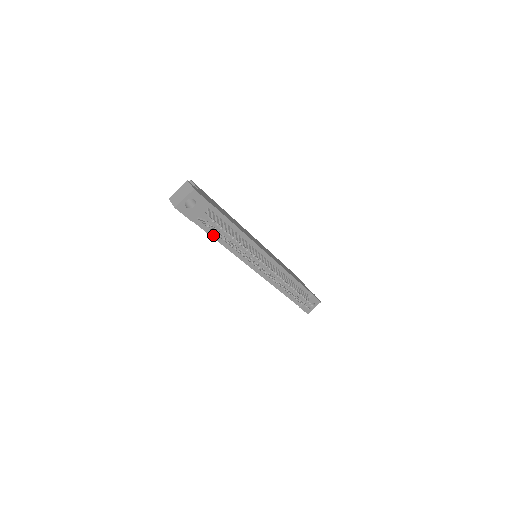
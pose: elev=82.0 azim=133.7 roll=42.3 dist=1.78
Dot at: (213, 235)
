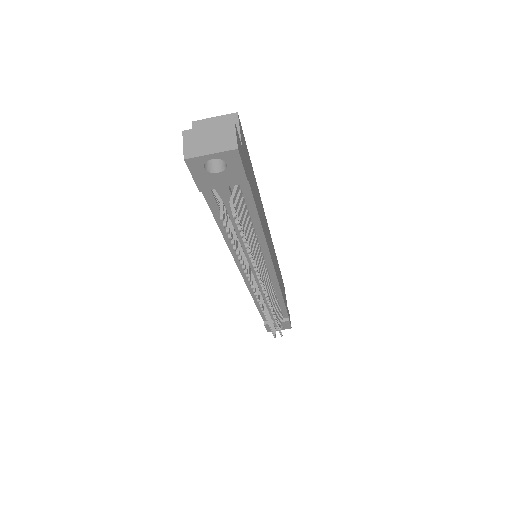
Dot at: (218, 218)
